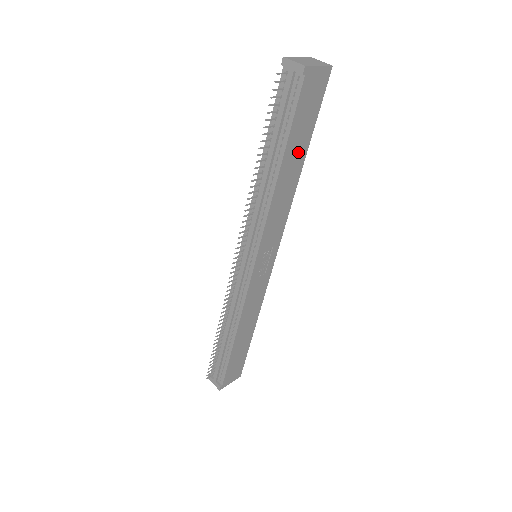
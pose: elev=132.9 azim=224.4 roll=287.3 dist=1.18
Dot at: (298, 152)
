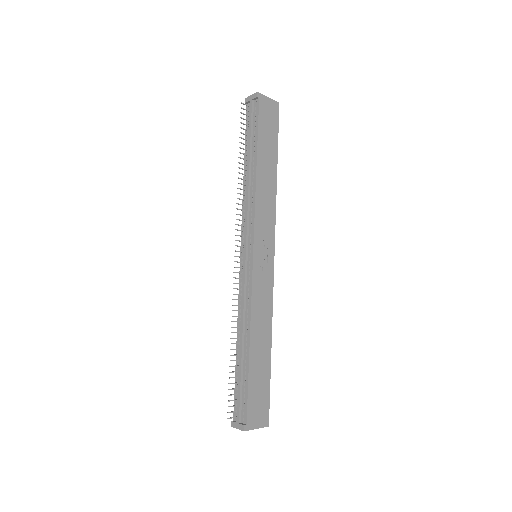
Dot at: (269, 157)
